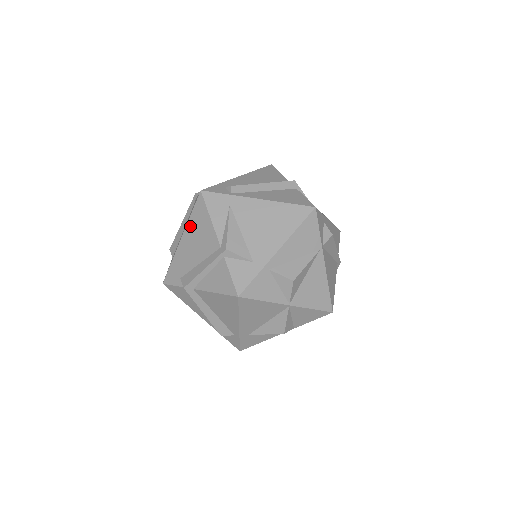
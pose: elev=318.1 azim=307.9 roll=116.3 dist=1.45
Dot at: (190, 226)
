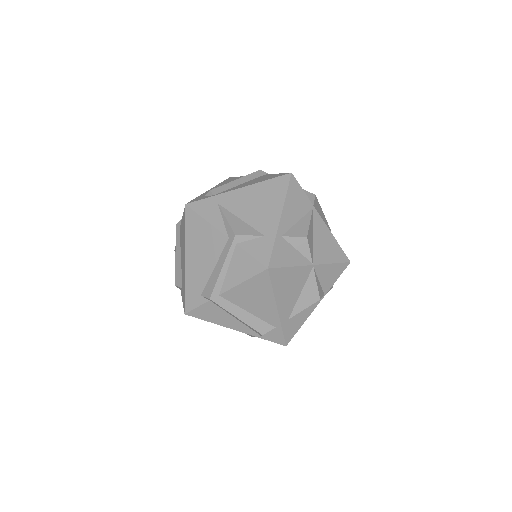
Dot at: (189, 242)
